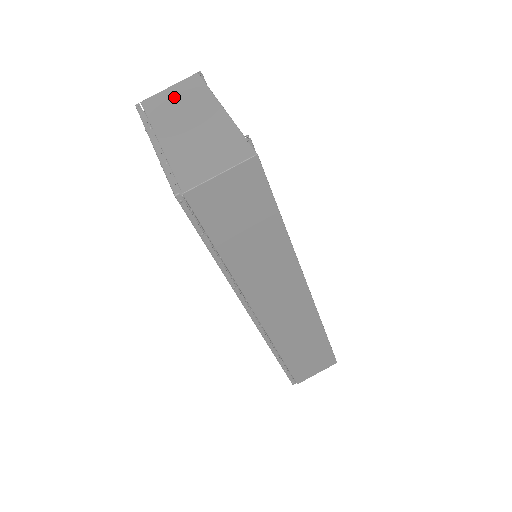
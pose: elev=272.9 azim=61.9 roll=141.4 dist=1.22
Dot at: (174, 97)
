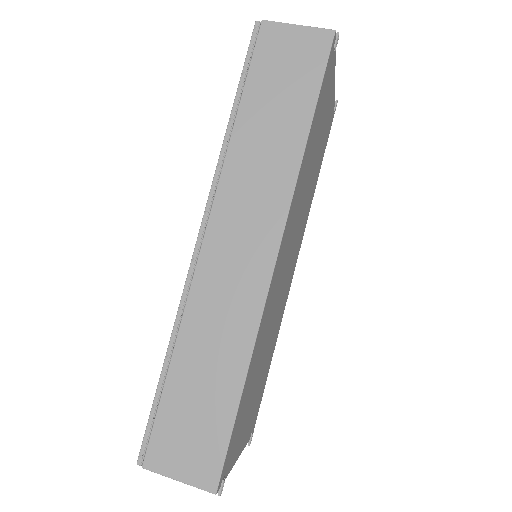
Dot at: occluded
